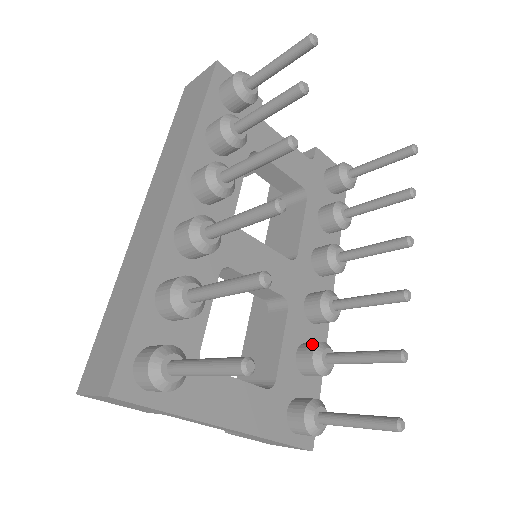
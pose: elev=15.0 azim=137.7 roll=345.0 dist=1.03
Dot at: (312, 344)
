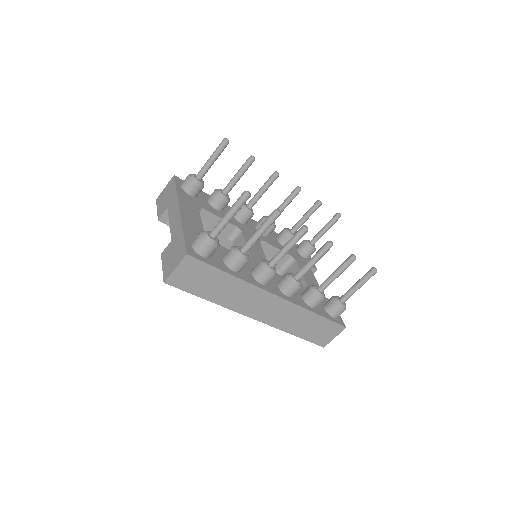
Dot at: occluded
